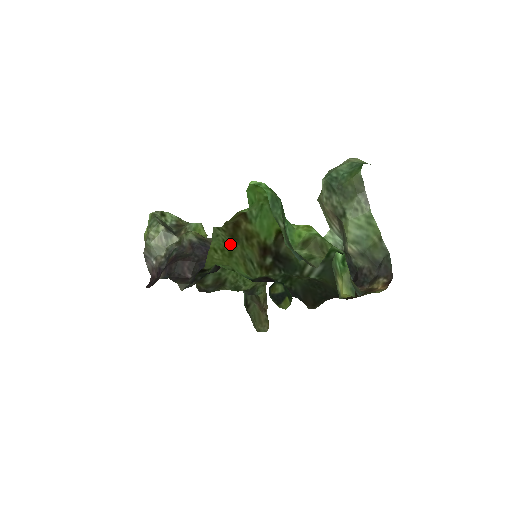
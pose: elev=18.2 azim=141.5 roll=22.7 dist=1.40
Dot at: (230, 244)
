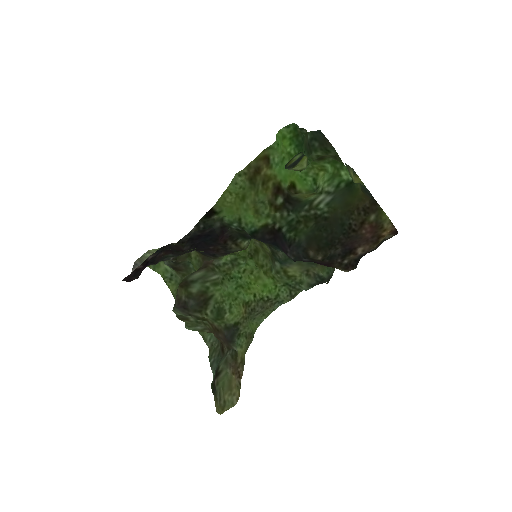
Dot at: (246, 189)
